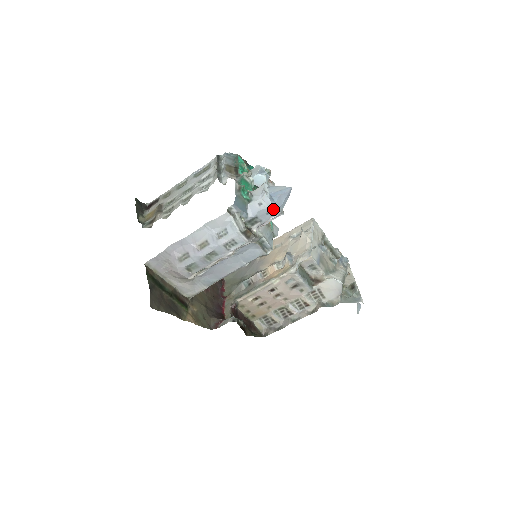
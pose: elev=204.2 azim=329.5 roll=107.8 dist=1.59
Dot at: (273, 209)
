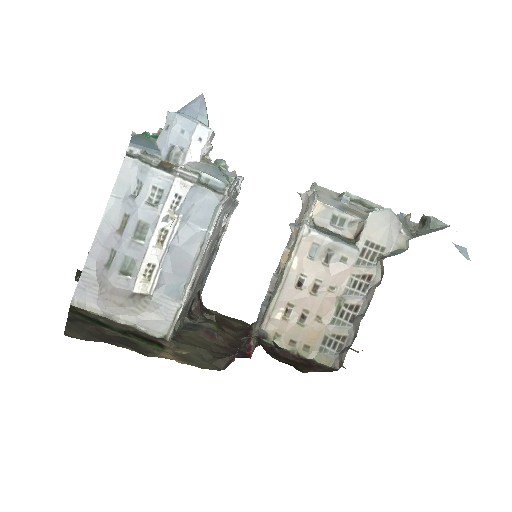
Dot at: (184, 121)
